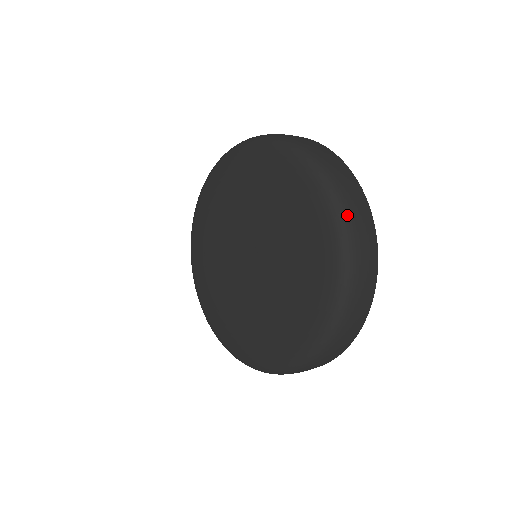
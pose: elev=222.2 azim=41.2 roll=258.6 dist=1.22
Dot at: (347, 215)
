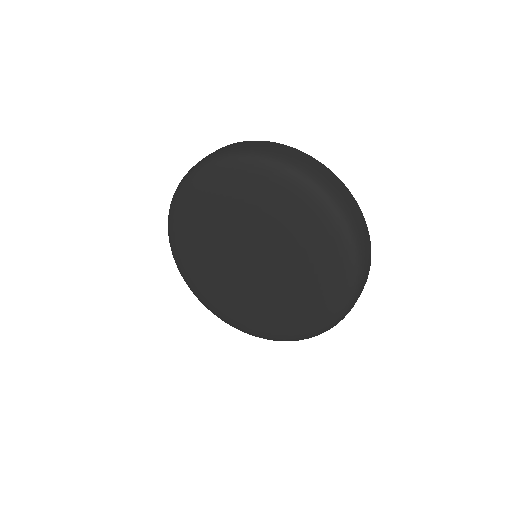
Dot at: (286, 161)
